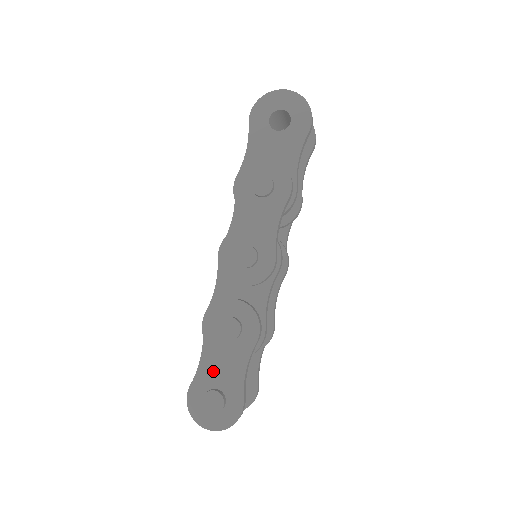
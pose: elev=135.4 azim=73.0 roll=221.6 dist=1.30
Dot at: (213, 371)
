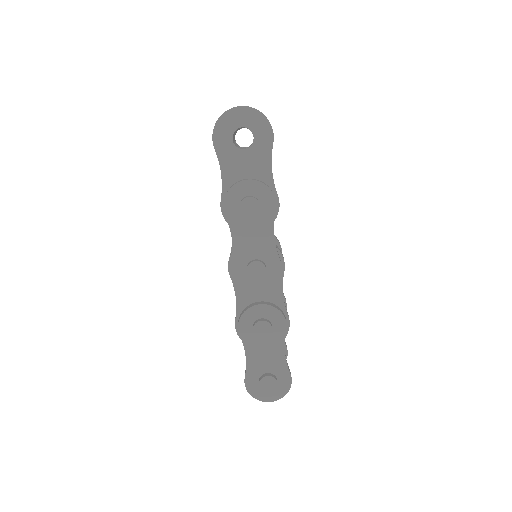
Dot at: (259, 362)
